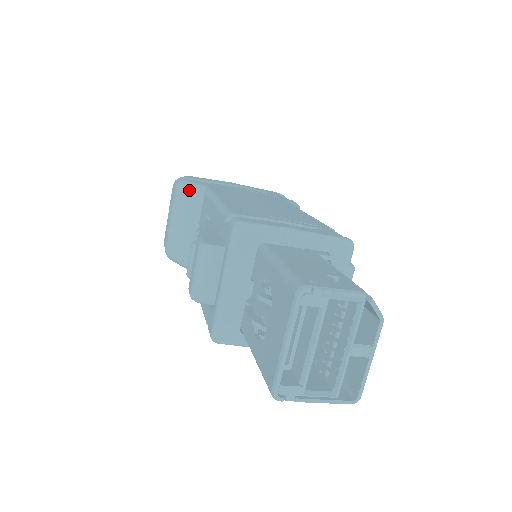
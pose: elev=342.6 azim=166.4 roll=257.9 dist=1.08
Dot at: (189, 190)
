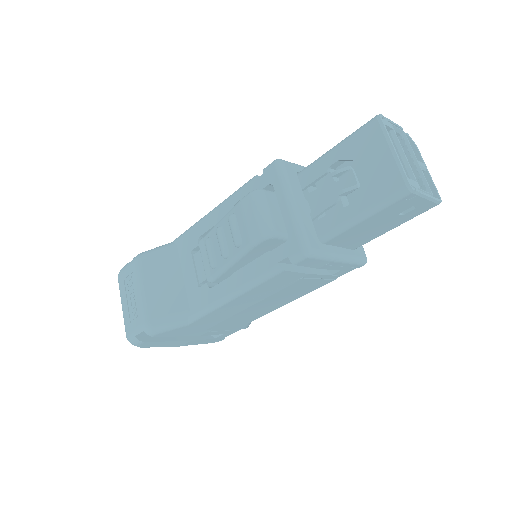
Dot at: (155, 251)
